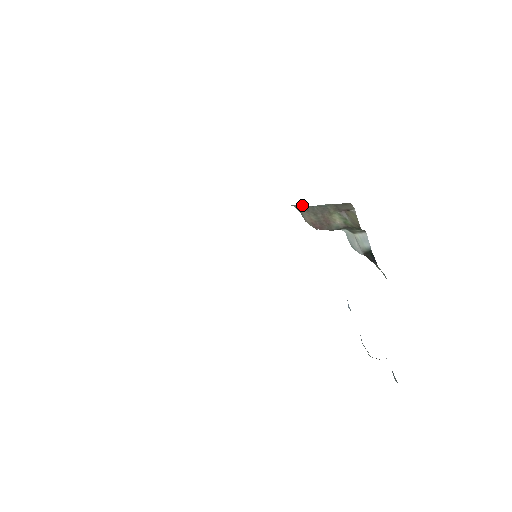
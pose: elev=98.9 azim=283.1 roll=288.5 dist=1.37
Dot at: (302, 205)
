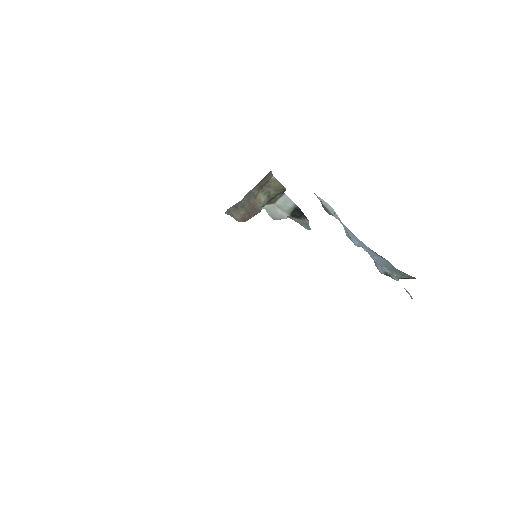
Dot at: (231, 207)
